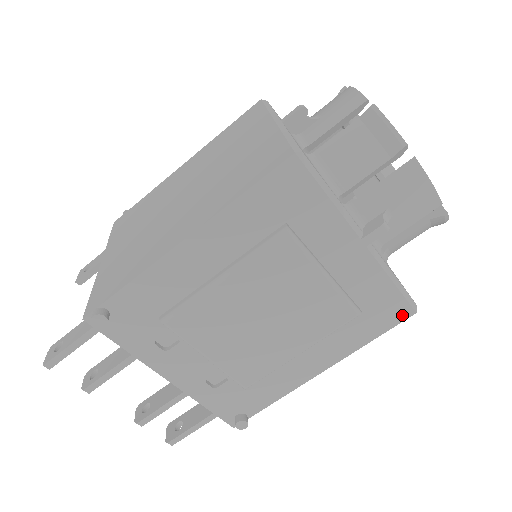
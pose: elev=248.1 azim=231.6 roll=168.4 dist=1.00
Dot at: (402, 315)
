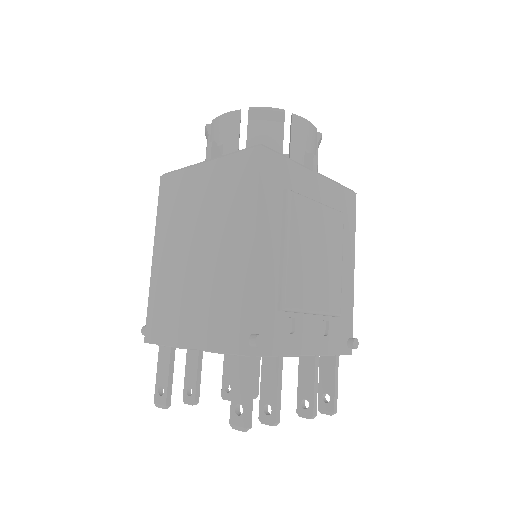
Dot at: (353, 200)
